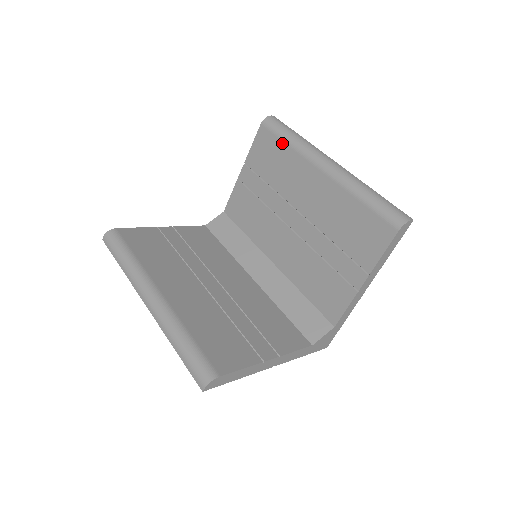
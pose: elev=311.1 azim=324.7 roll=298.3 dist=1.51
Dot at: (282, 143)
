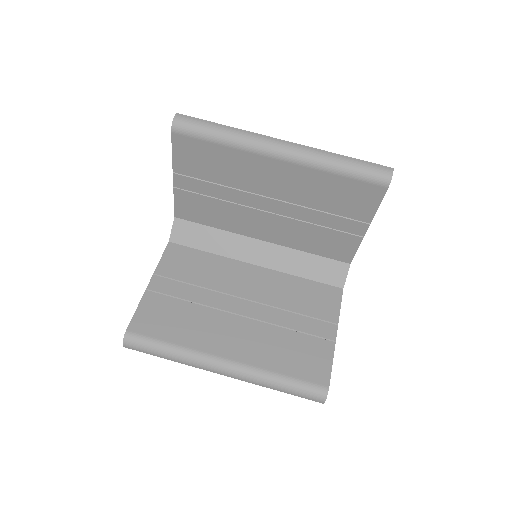
Dot at: (213, 145)
